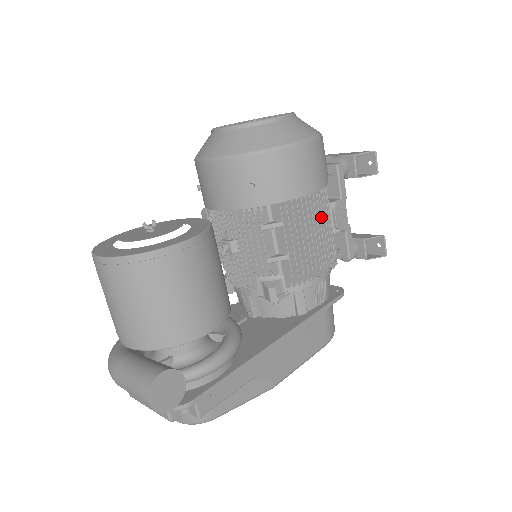
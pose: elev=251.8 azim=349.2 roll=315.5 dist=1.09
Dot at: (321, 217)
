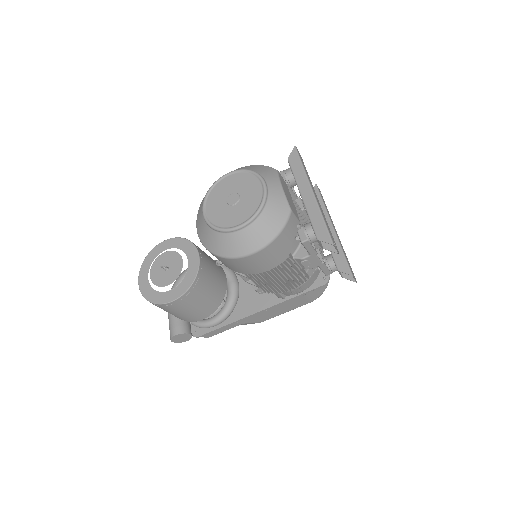
Dot at: (282, 273)
